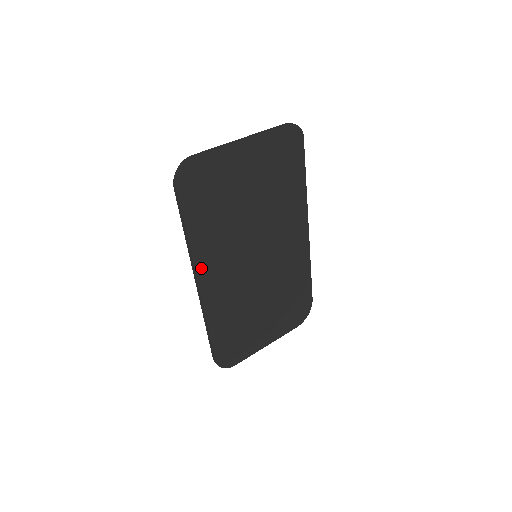
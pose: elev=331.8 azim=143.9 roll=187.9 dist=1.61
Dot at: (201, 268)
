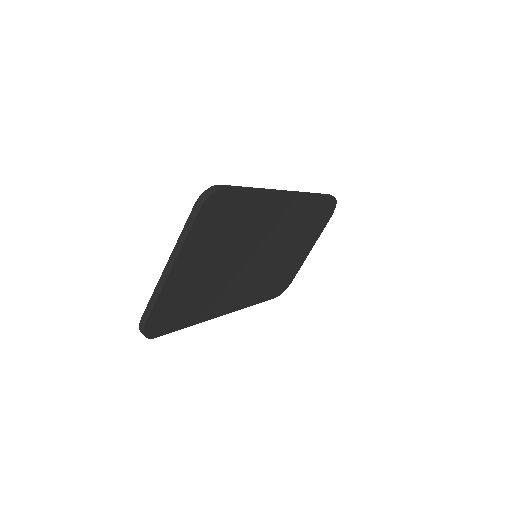
Dot at: (218, 312)
